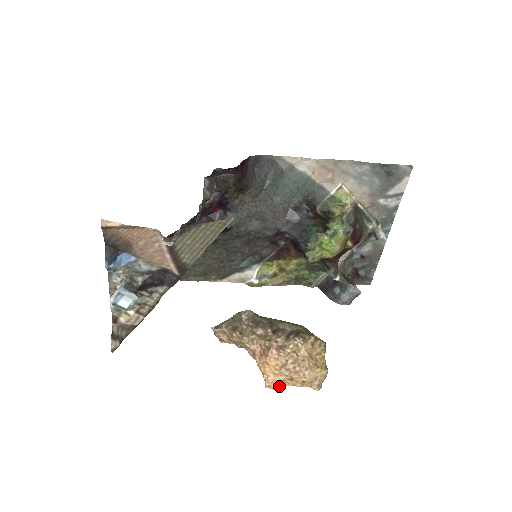
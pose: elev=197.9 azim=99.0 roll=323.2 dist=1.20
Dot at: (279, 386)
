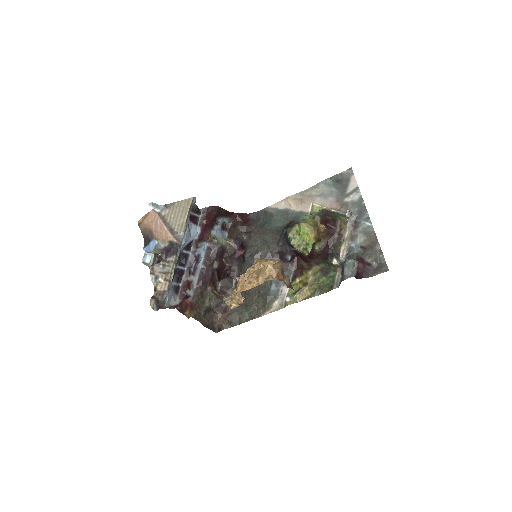
Dot at: (242, 290)
